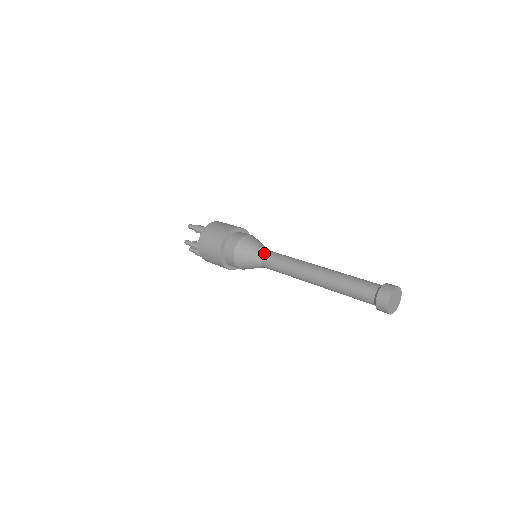
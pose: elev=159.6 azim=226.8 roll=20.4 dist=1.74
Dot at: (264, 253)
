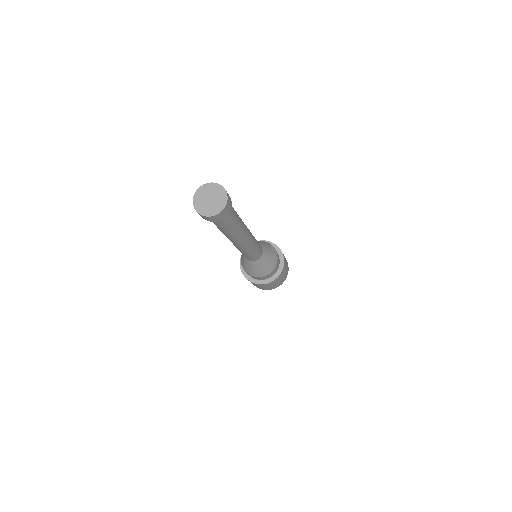
Dot at: occluded
